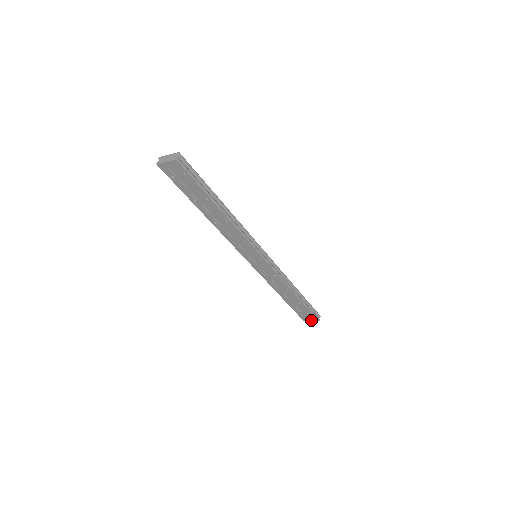
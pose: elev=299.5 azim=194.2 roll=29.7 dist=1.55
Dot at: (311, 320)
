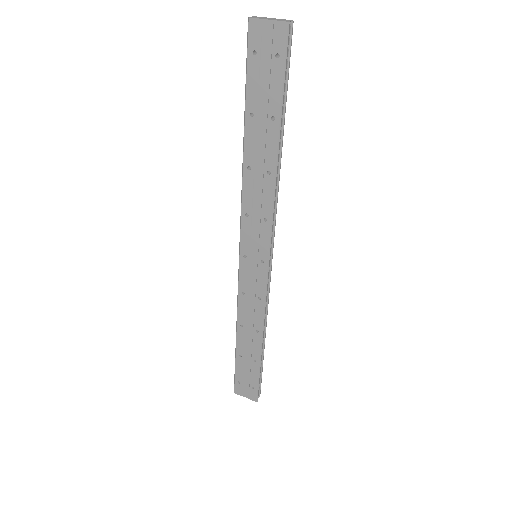
Dot at: (246, 396)
